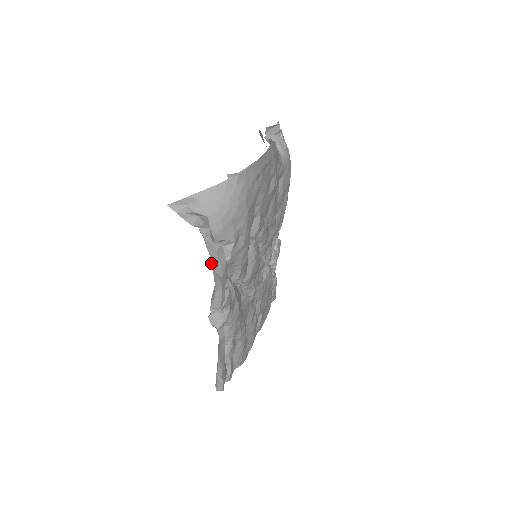
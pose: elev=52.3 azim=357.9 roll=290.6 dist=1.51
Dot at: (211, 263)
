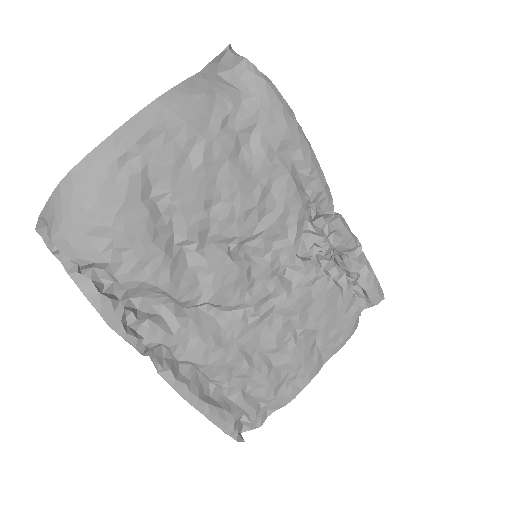
Dot at: occluded
